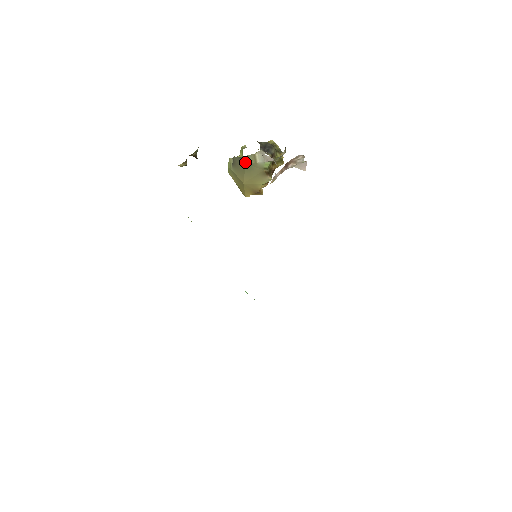
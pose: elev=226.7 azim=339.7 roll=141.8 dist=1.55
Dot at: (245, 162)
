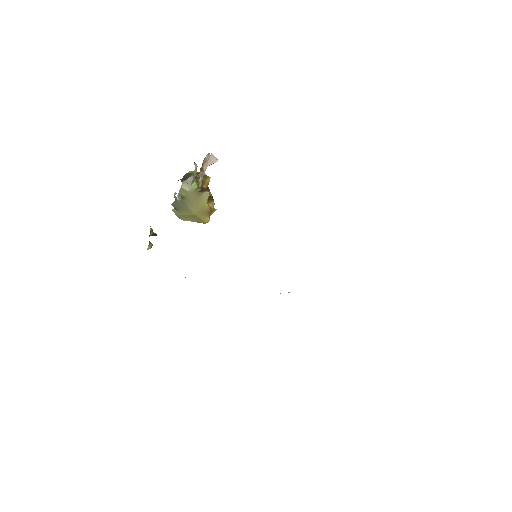
Dot at: (180, 199)
